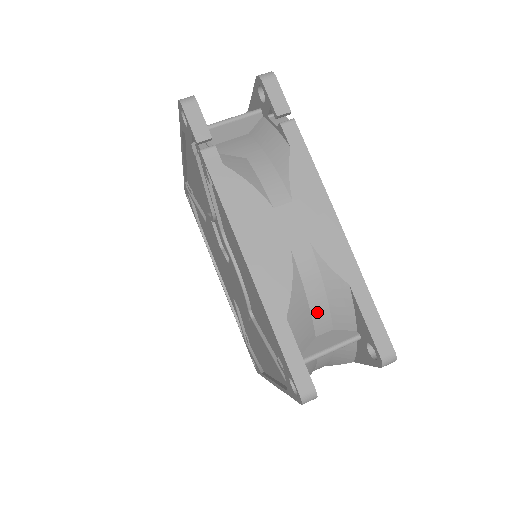
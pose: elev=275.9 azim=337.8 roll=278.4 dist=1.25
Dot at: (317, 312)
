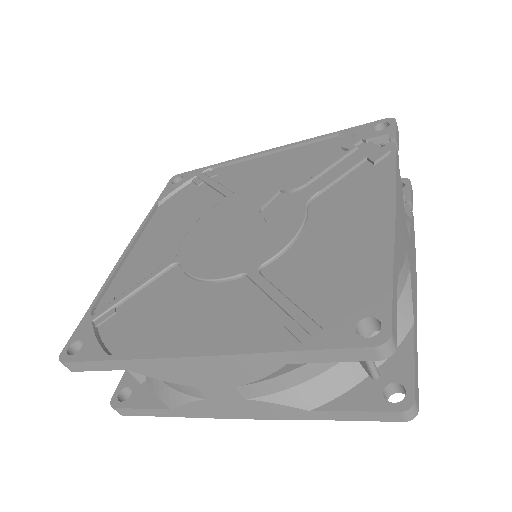
Dot at: occluded
